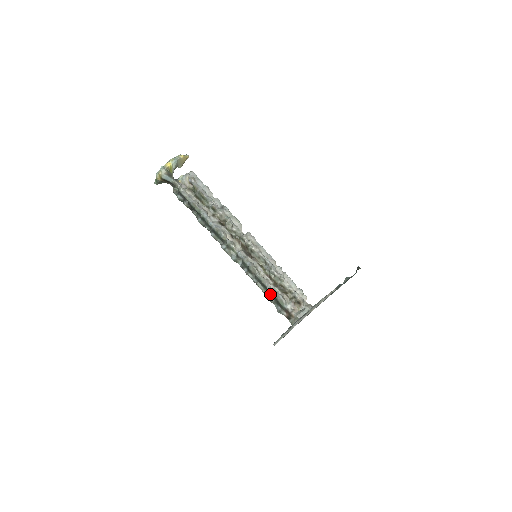
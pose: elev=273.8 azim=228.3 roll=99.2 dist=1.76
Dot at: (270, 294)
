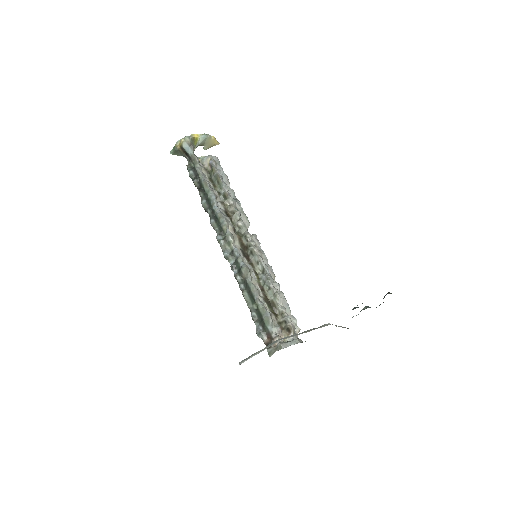
Dot at: (255, 308)
